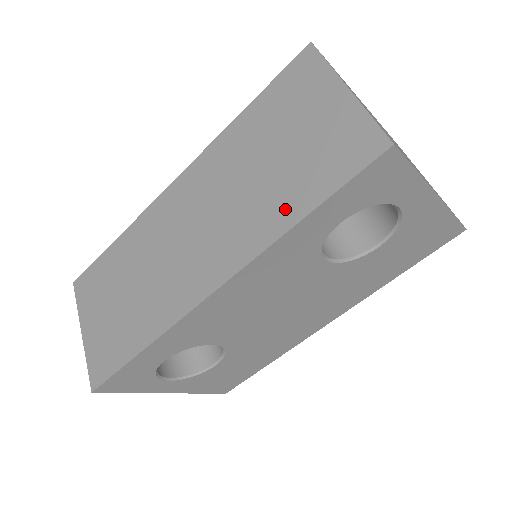
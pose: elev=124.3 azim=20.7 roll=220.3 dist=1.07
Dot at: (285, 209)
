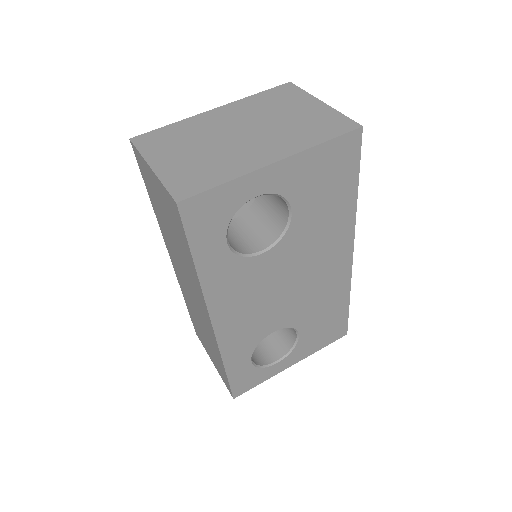
Dot at: (190, 263)
